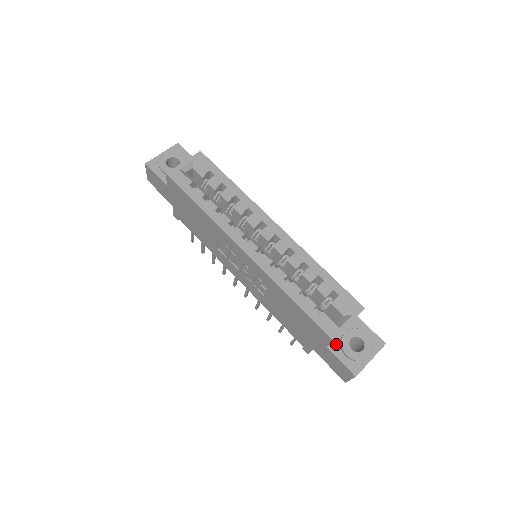
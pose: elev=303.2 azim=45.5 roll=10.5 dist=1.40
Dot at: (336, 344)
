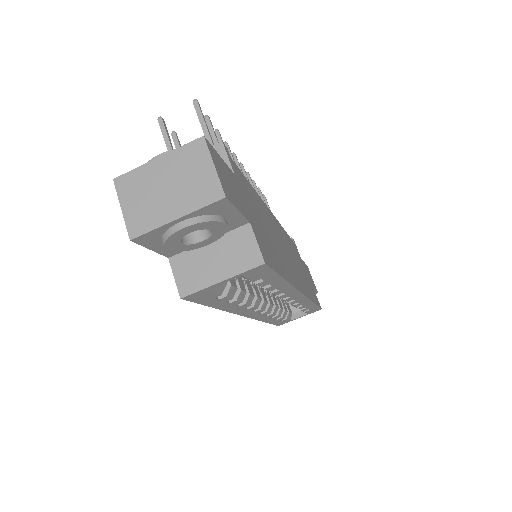
Dot at: occluded
